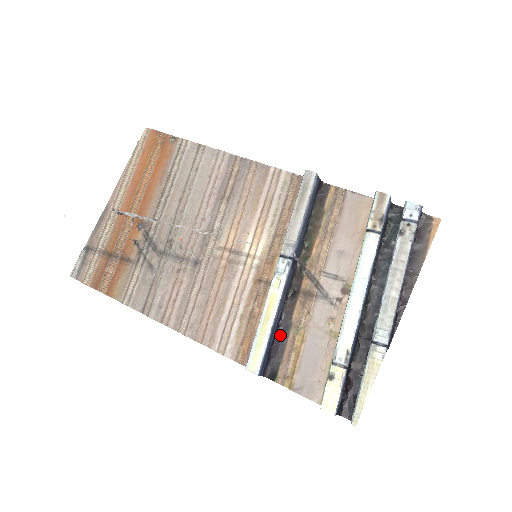
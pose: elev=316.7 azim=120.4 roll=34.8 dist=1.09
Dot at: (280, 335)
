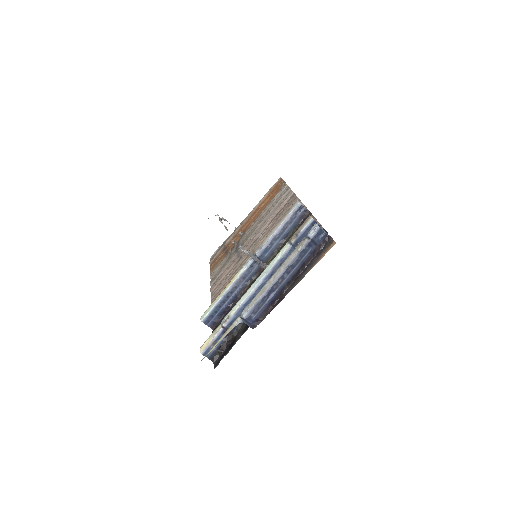
Dot at: (232, 307)
